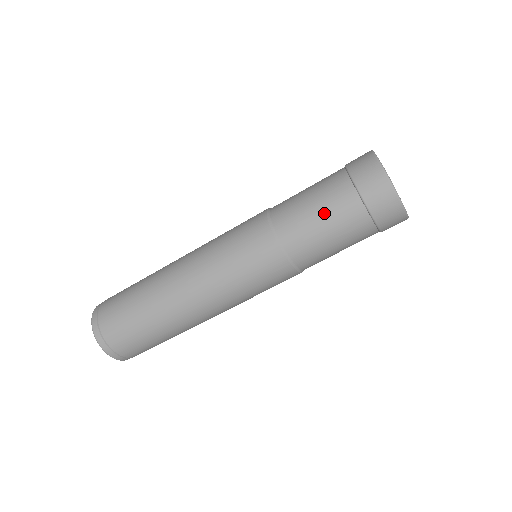
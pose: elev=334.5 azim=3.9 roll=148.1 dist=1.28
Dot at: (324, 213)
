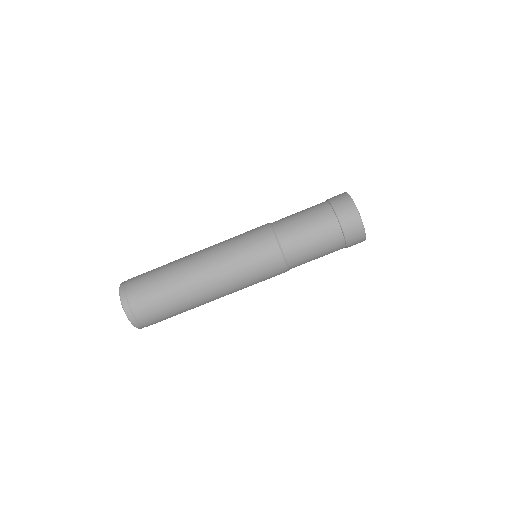
Dot at: (316, 237)
